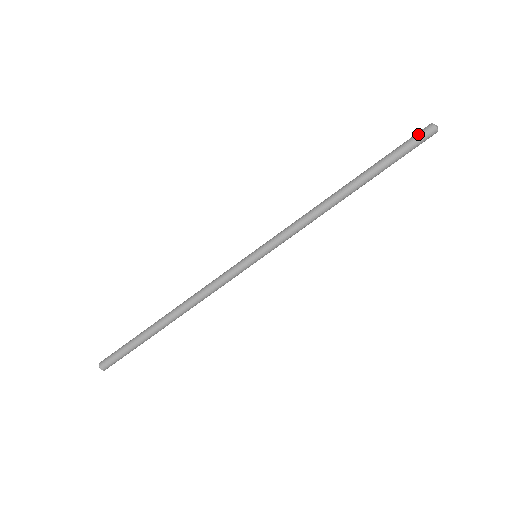
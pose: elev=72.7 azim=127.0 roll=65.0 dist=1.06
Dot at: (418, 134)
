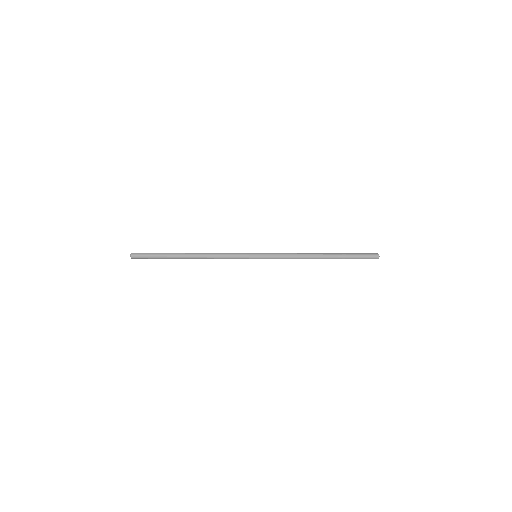
Dot at: (369, 254)
